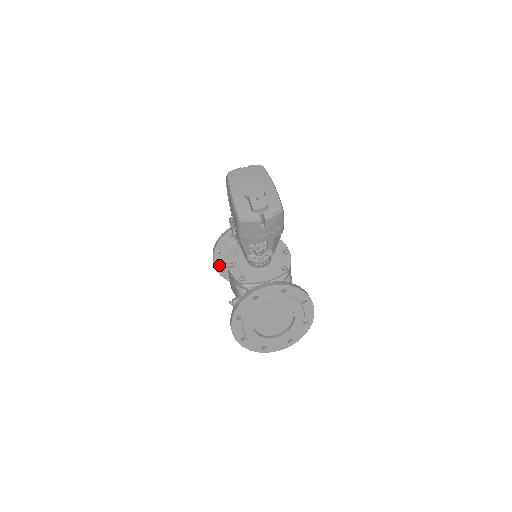
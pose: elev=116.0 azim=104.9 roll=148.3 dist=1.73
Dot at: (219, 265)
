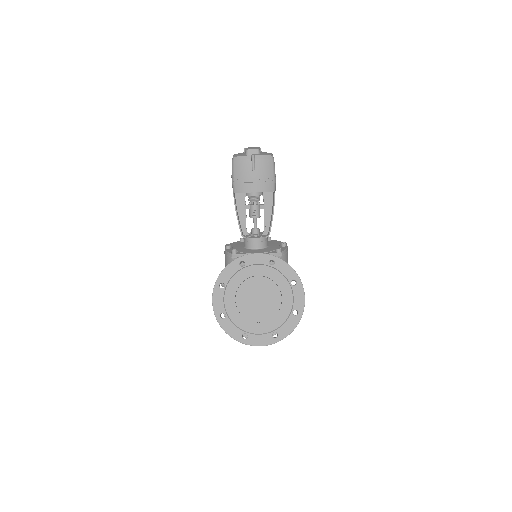
Dot at: occluded
